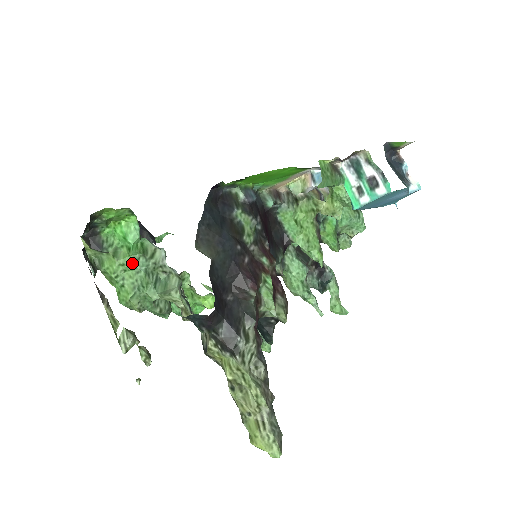
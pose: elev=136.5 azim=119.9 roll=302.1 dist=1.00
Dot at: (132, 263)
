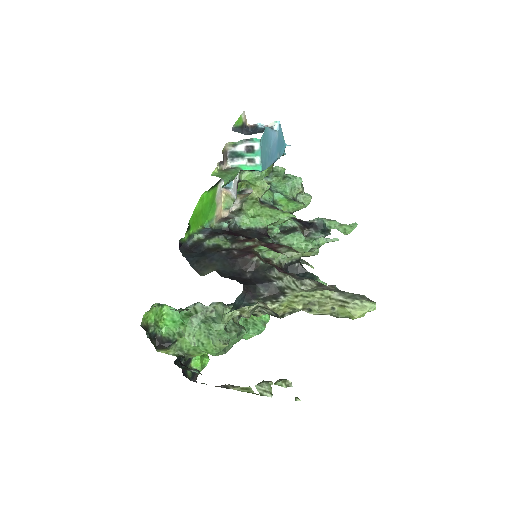
Dot at: (192, 328)
